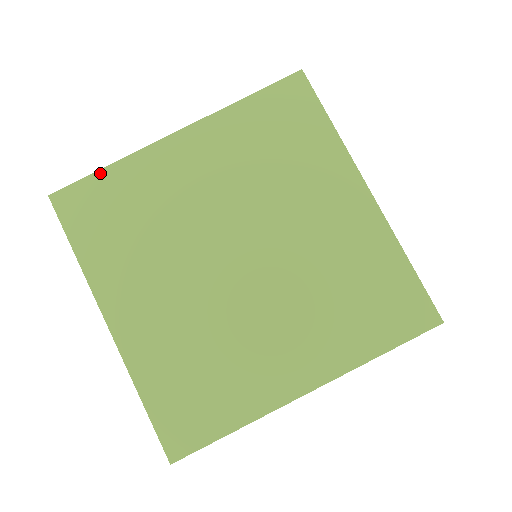
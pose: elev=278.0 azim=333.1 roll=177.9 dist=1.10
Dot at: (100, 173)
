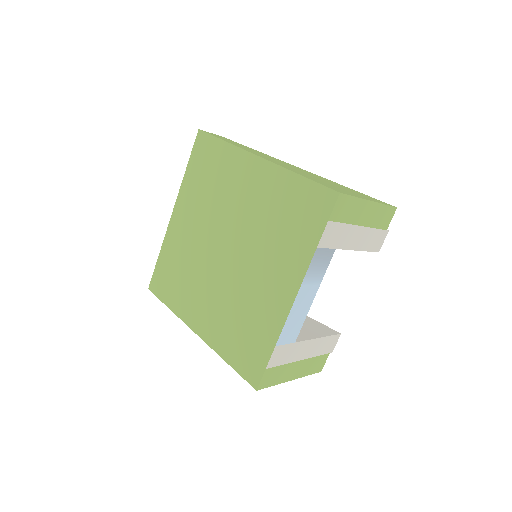
Dot at: (220, 141)
